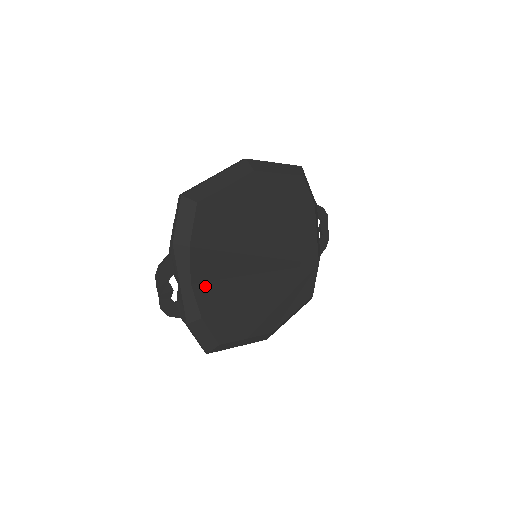
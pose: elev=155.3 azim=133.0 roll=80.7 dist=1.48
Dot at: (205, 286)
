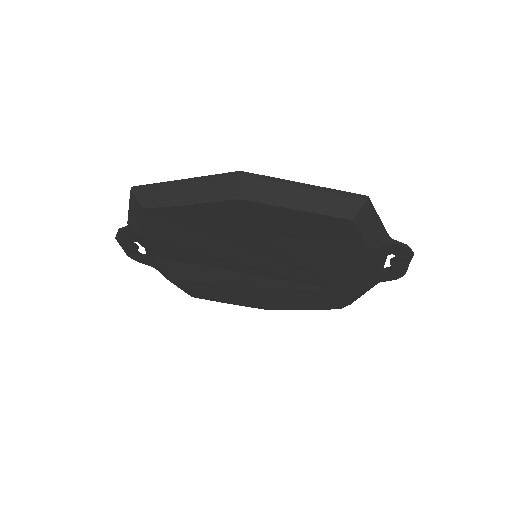
Dot at: (171, 262)
